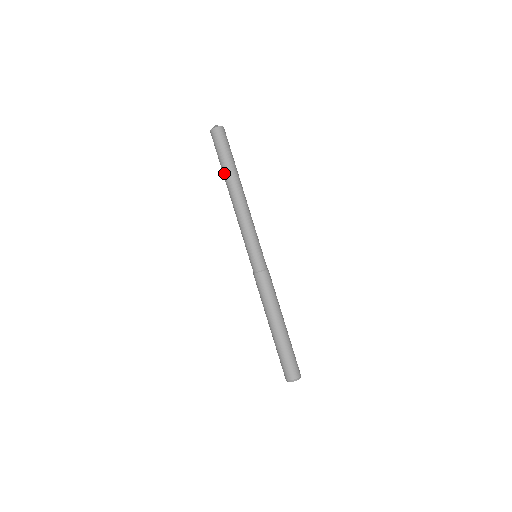
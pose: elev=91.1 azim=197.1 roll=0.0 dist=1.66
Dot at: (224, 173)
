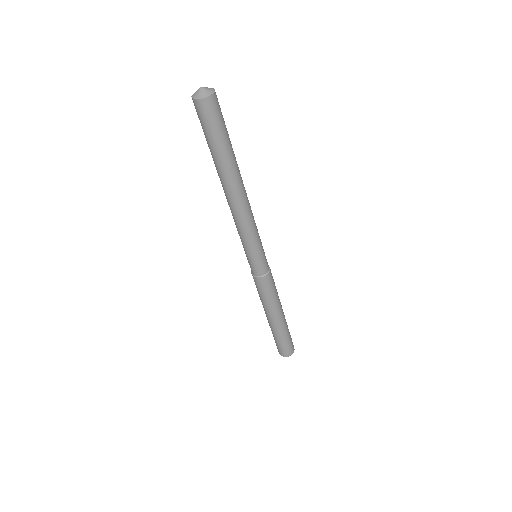
Dot at: (215, 165)
